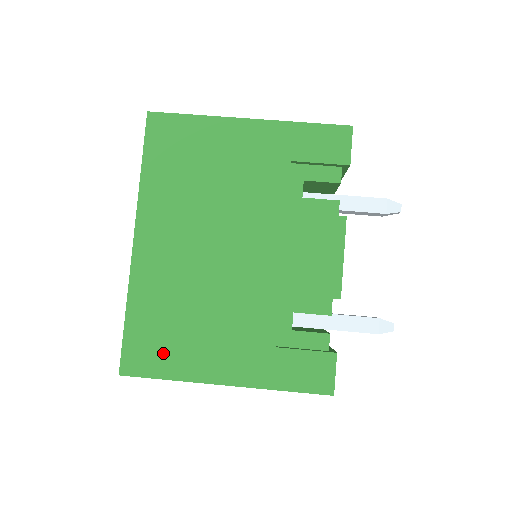
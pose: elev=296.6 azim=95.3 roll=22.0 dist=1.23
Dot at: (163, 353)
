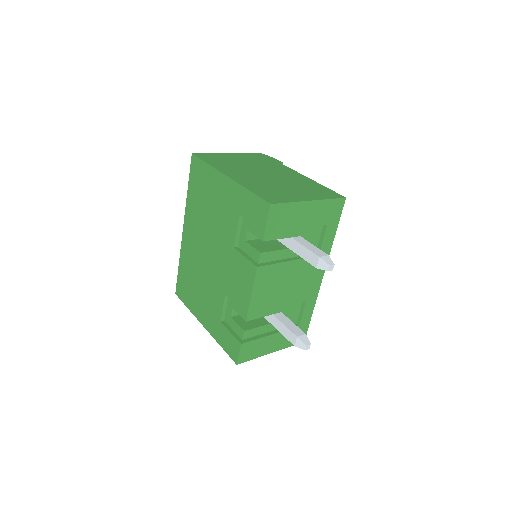
Dot at: (187, 294)
